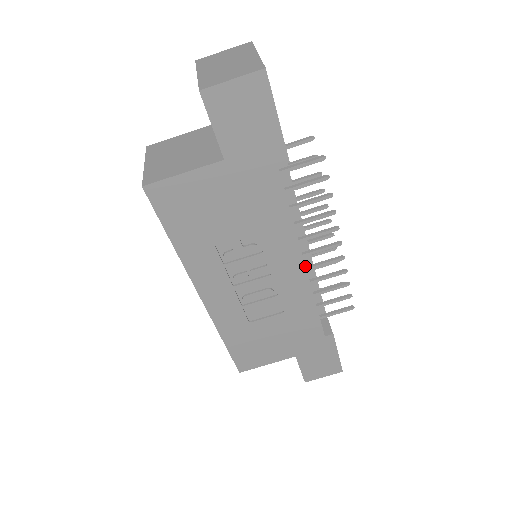
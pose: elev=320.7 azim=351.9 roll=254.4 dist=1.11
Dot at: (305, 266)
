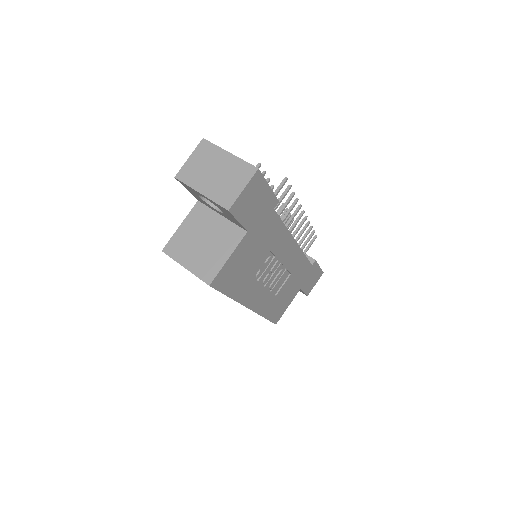
Dot at: (296, 242)
